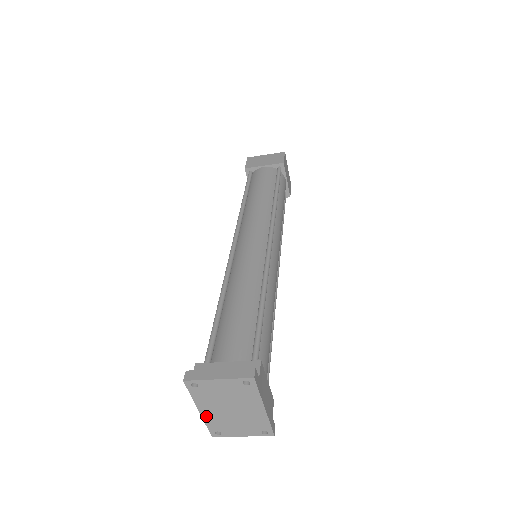
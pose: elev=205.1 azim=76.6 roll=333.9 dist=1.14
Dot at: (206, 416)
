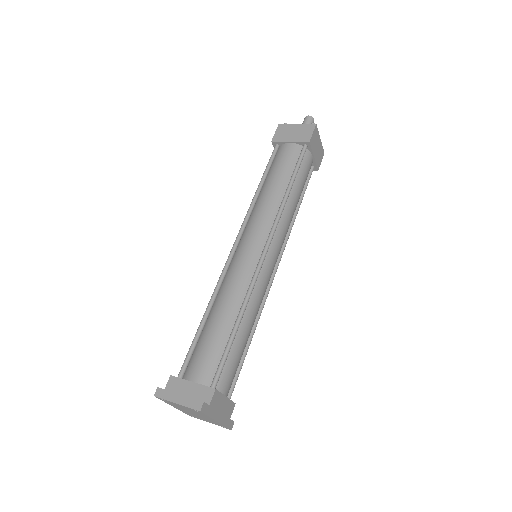
Dot at: (179, 409)
